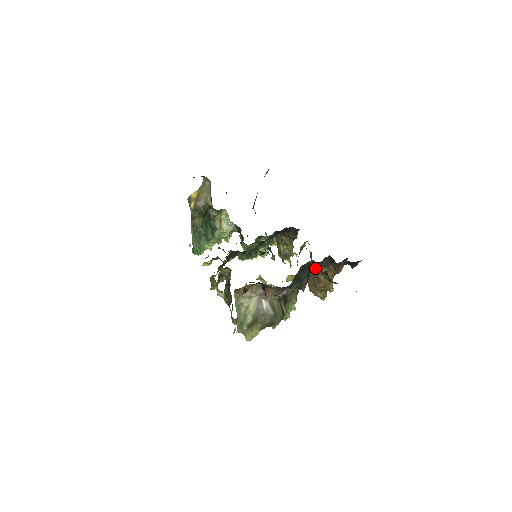
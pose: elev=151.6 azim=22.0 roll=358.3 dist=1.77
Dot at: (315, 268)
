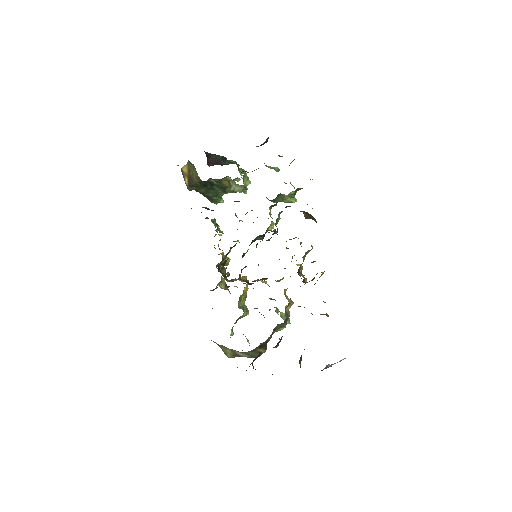
Dot at: occluded
